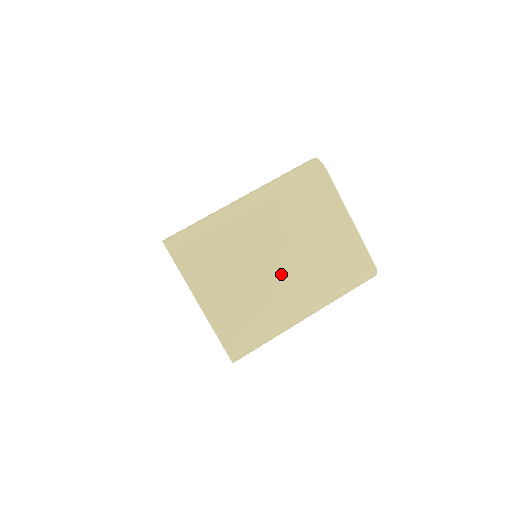
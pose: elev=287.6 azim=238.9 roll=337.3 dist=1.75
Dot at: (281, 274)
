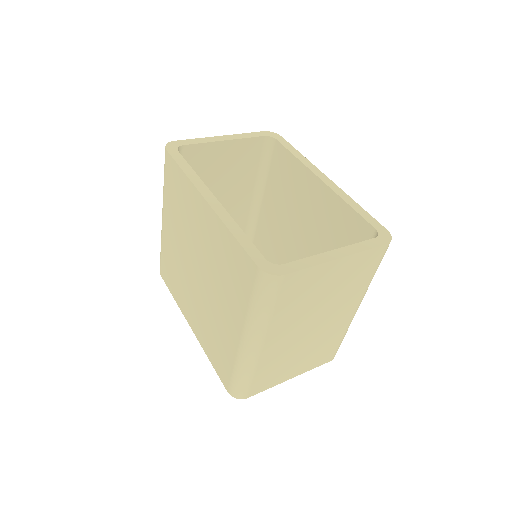
Dot at: (323, 324)
